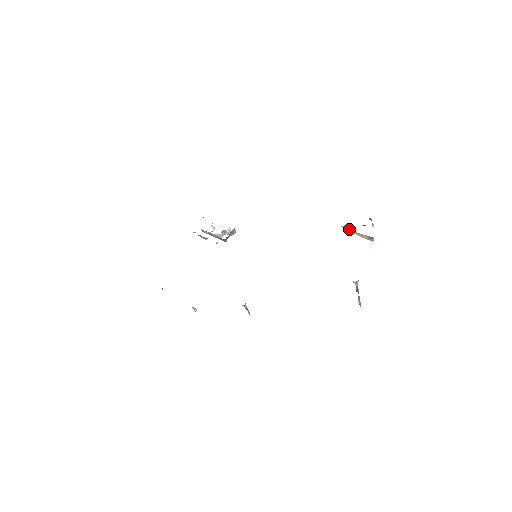
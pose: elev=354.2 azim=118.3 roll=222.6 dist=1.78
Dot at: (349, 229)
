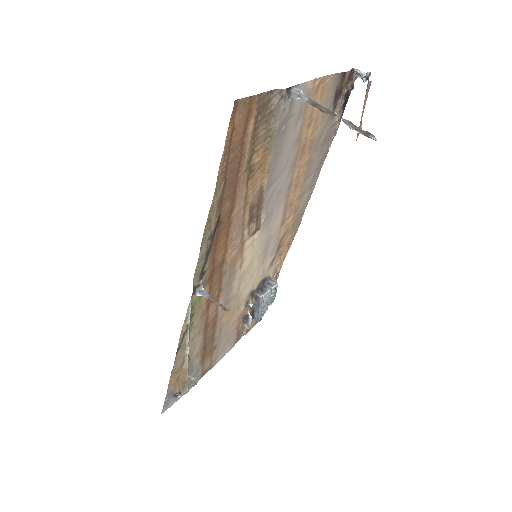
Dot at: occluded
